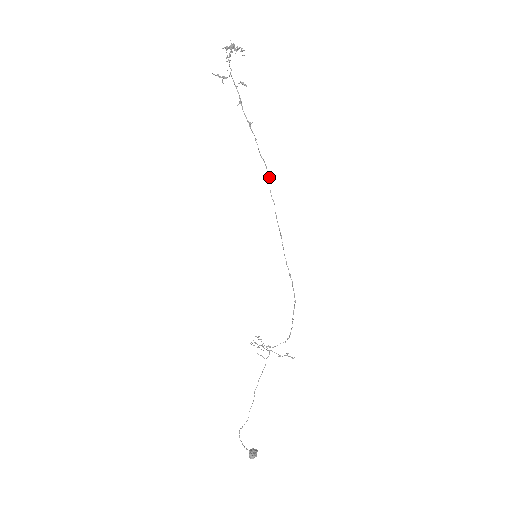
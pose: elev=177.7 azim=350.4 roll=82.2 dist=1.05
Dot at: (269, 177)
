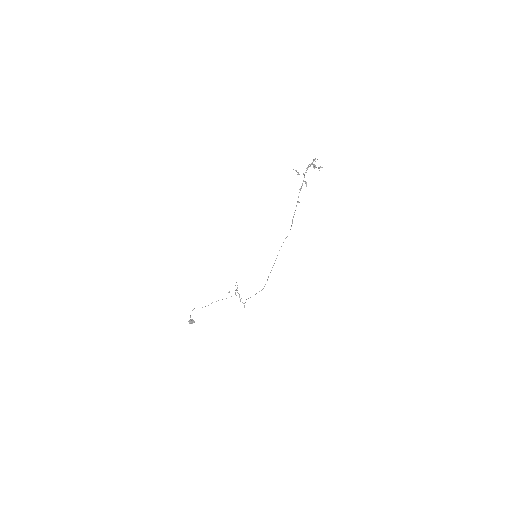
Dot at: occluded
